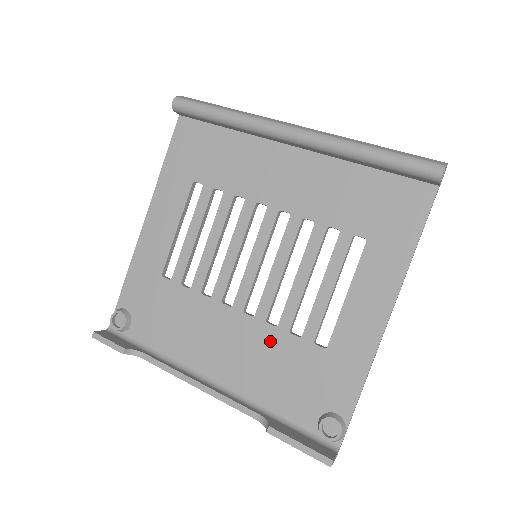
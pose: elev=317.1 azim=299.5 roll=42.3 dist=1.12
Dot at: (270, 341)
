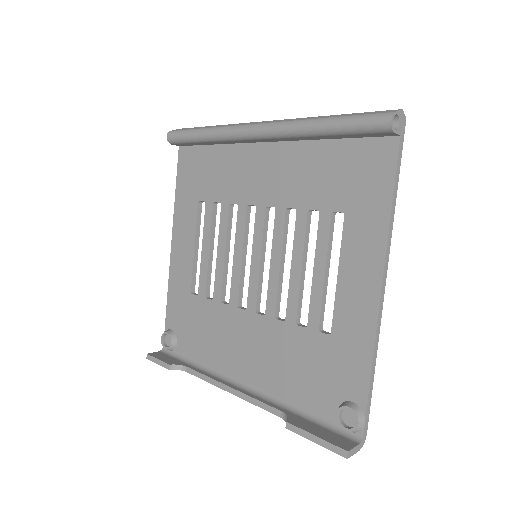
Dot at: (282, 336)
